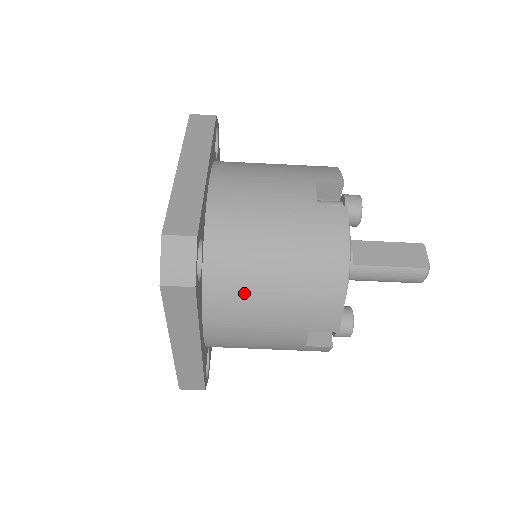
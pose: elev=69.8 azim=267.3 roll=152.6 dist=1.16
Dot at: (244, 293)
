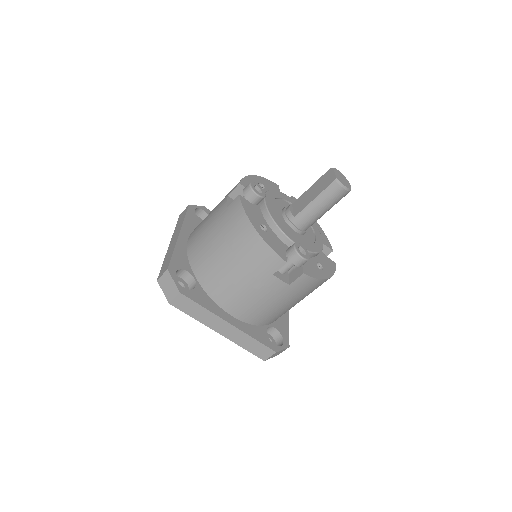
Dot at: (223, 280)
